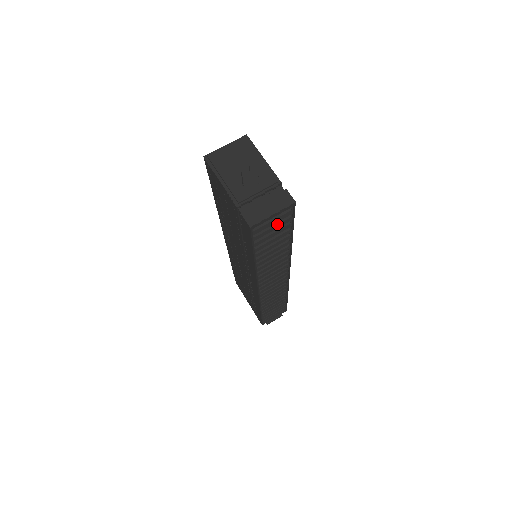
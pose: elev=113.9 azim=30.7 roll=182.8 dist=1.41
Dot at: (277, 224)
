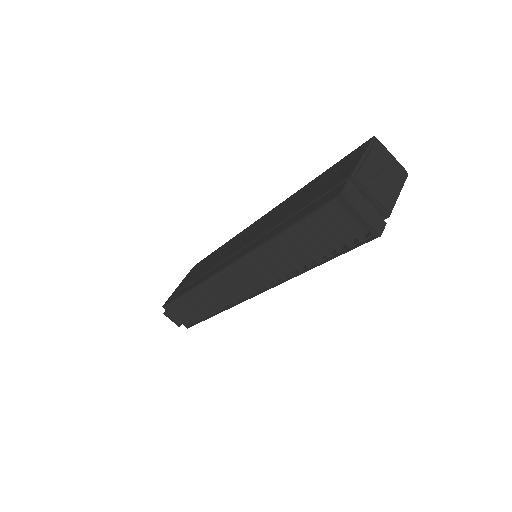
Dot at: (342, 231)
